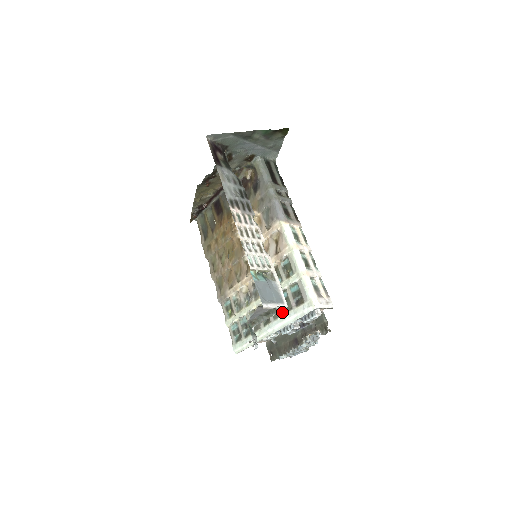
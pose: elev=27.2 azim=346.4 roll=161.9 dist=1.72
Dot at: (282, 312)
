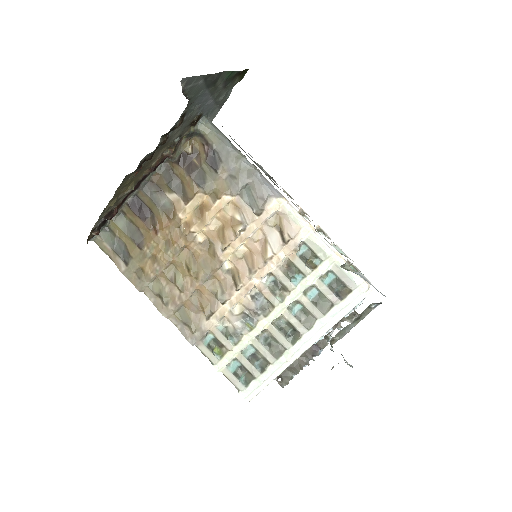
Dot at: (319, 315)
